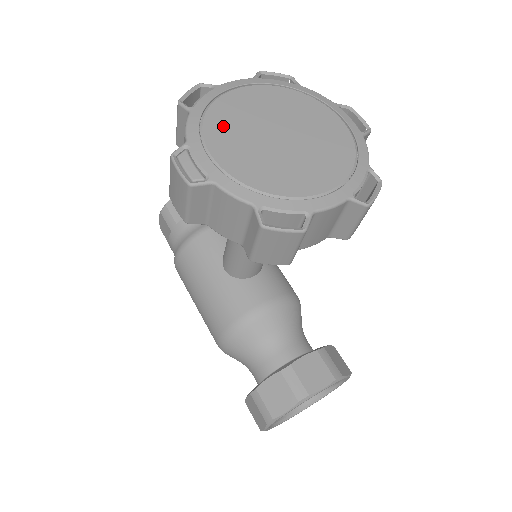
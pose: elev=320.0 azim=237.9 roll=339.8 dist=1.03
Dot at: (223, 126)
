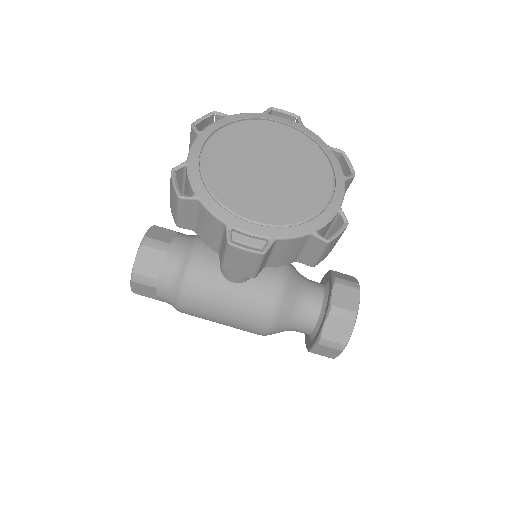
Dot at: (233, 192)
